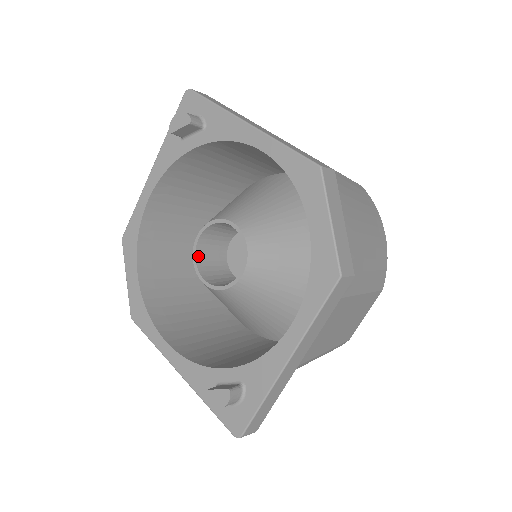
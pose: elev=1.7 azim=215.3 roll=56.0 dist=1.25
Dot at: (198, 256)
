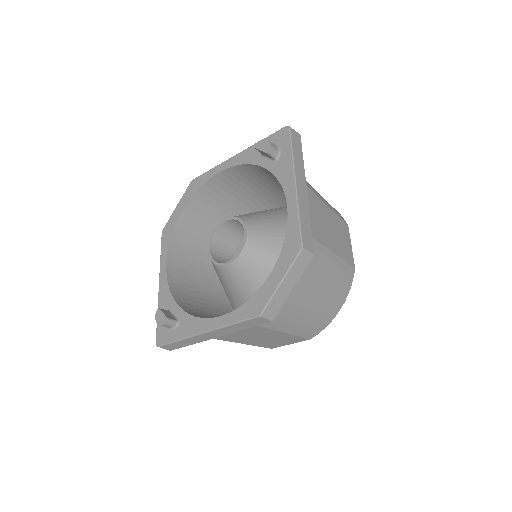
Dot at: (219, 230)
